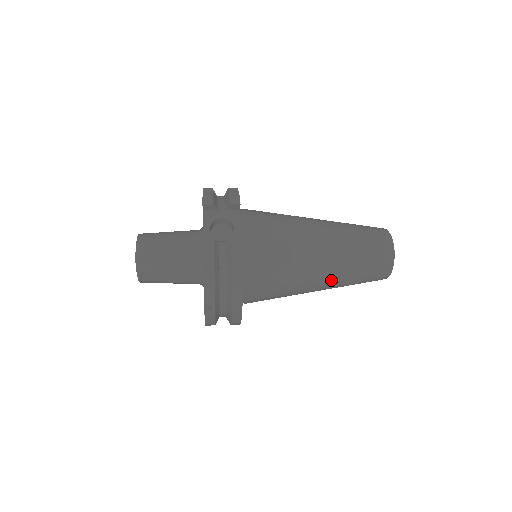
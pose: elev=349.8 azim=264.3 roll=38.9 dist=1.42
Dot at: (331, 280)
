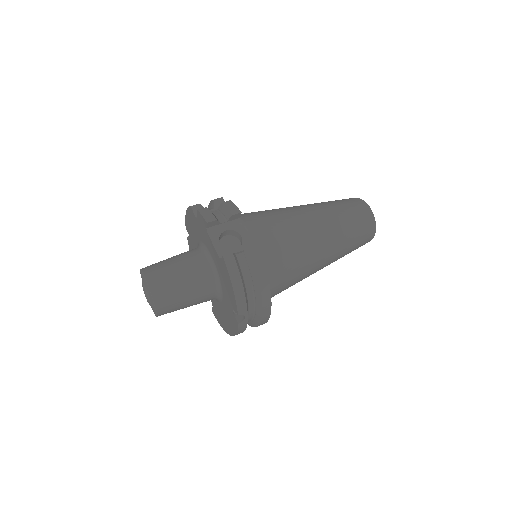
Dot at: (331, 257)
